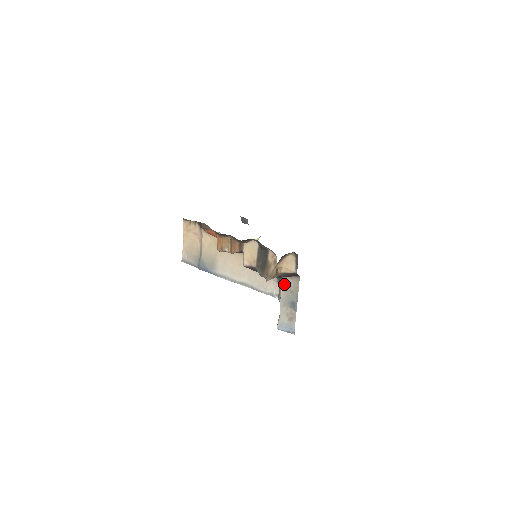
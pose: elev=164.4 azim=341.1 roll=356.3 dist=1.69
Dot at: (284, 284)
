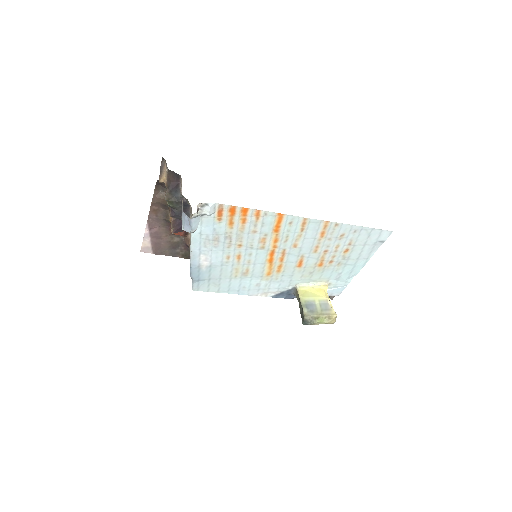
Dot at: (182, 195)
